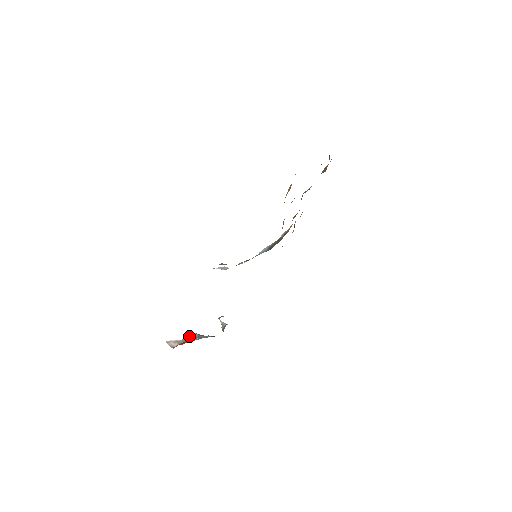
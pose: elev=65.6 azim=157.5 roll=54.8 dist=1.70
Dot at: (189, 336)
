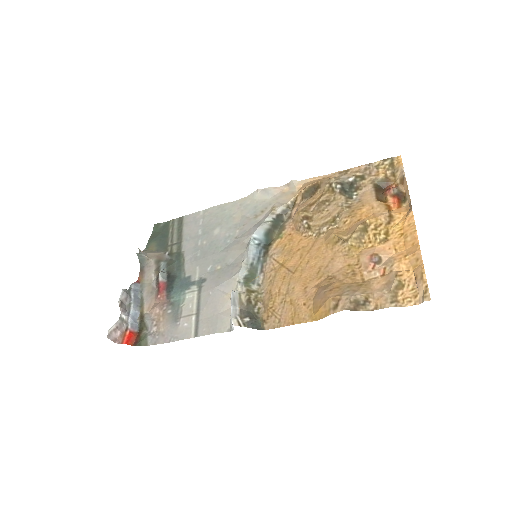
Dot at: (121, 303)
